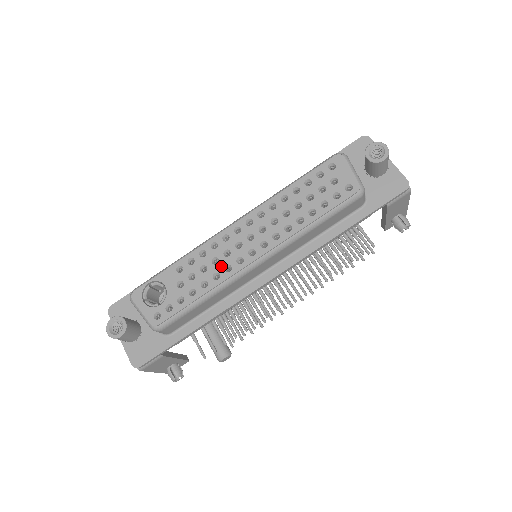
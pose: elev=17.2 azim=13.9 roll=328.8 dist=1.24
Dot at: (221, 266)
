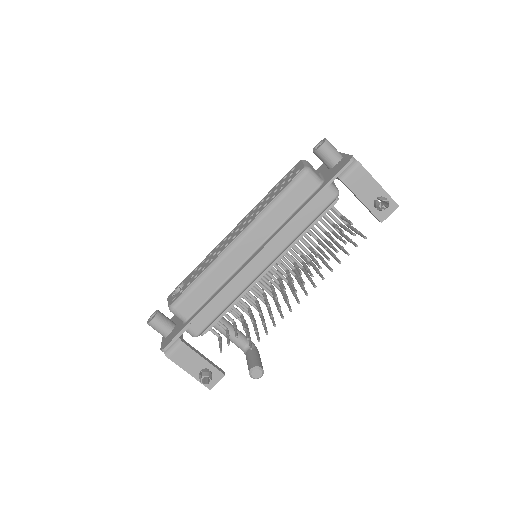
Dot at: (216, 254)
